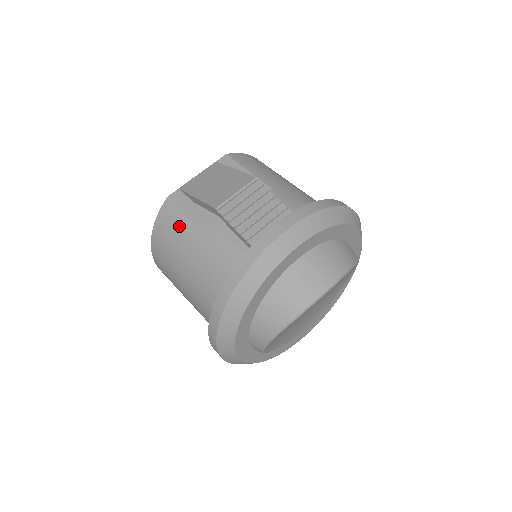
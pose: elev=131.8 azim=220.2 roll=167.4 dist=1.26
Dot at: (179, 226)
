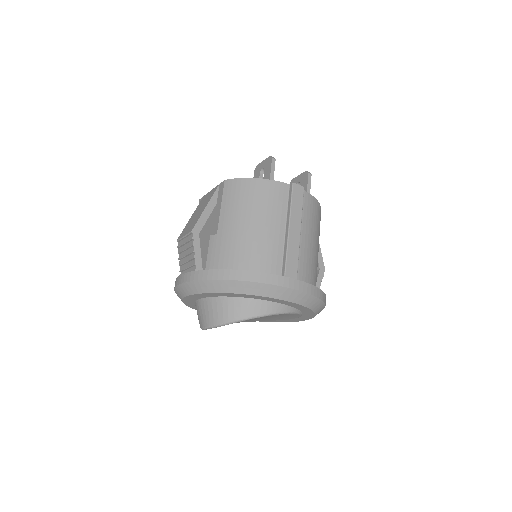
Dot at: occluded
